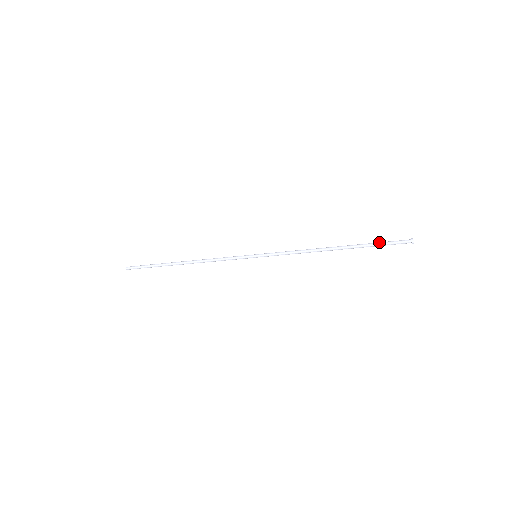
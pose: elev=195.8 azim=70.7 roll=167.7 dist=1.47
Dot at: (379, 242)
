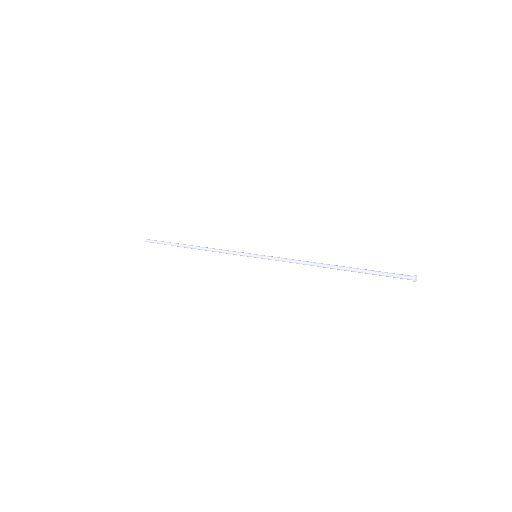
Dot at: (378, 271)
